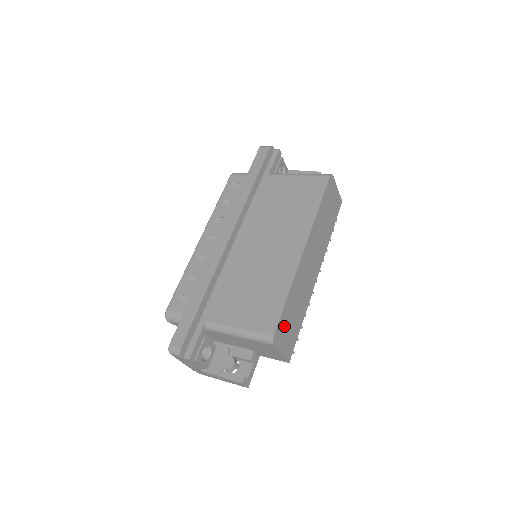
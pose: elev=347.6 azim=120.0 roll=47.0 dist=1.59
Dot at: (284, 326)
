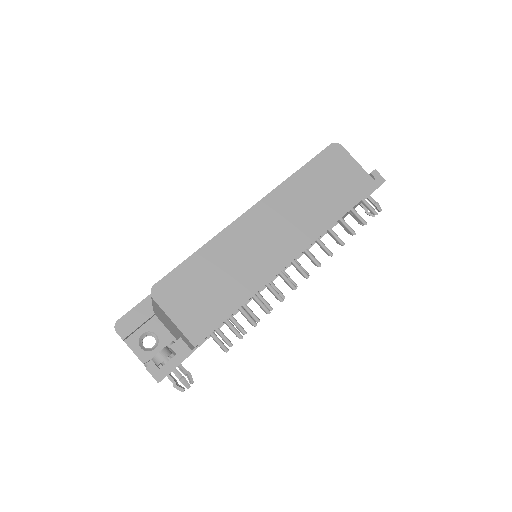
Dot at: (185, 286)
